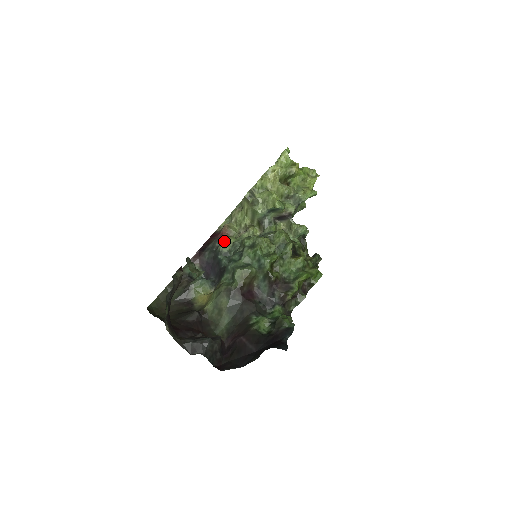
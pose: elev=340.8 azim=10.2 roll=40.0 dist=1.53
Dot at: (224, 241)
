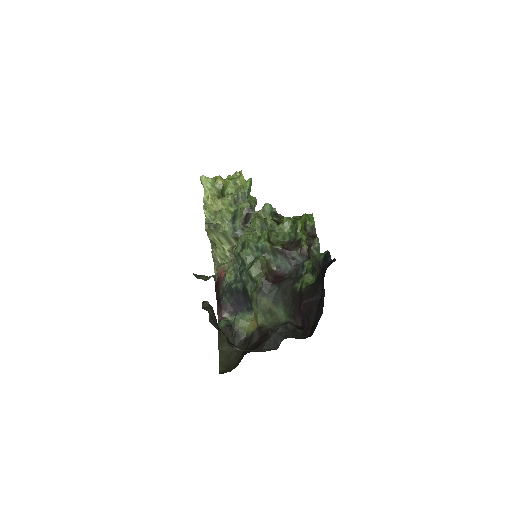
Dot at: (225, 274)
